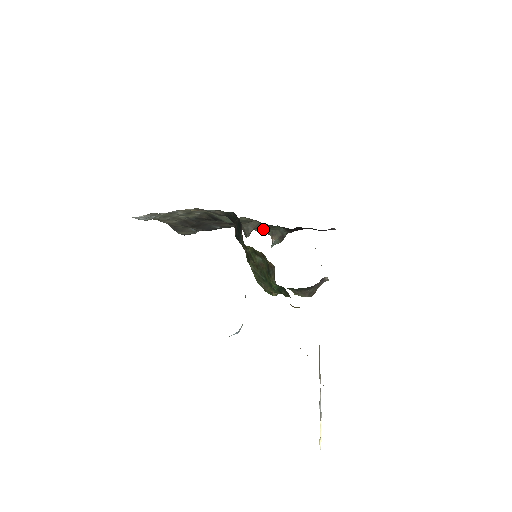
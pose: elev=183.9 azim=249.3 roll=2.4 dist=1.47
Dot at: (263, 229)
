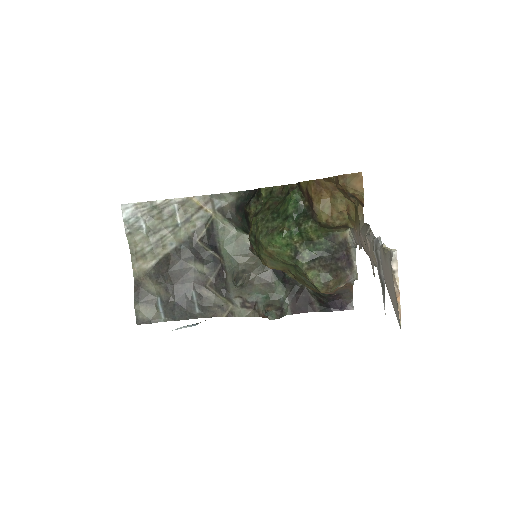
Dot at: (256, 304)
